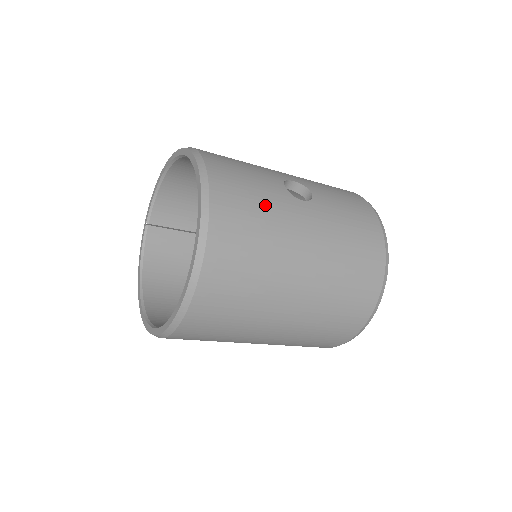
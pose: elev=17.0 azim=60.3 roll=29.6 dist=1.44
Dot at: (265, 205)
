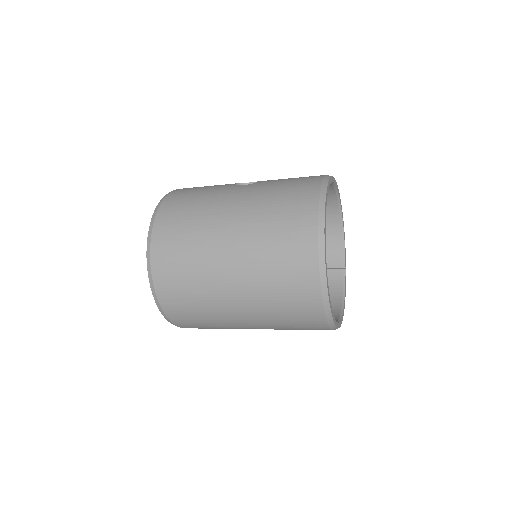
Dot at: (205, 193)
